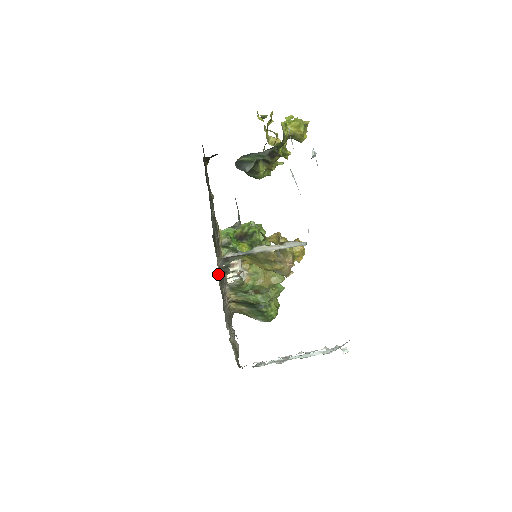
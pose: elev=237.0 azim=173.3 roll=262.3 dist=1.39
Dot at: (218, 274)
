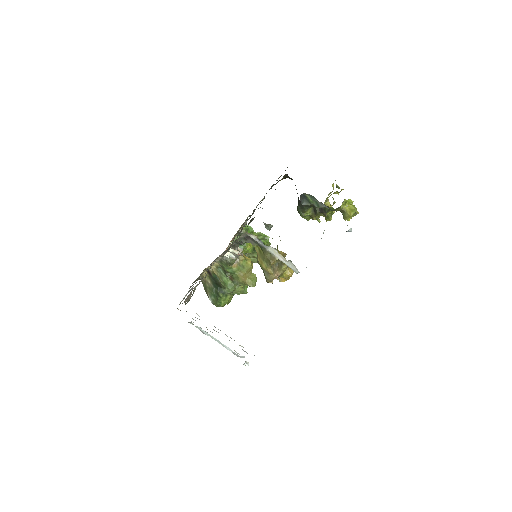
Dot at: occluded
